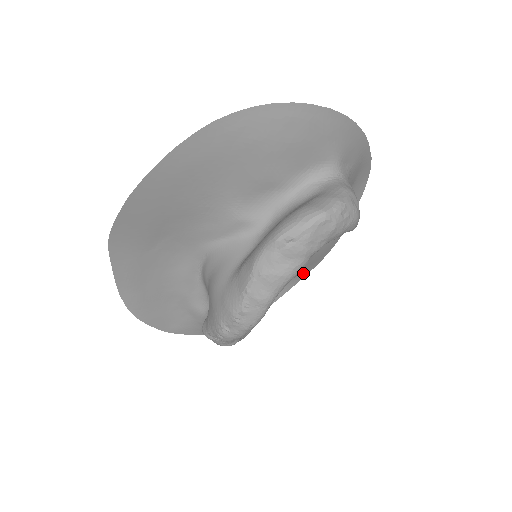
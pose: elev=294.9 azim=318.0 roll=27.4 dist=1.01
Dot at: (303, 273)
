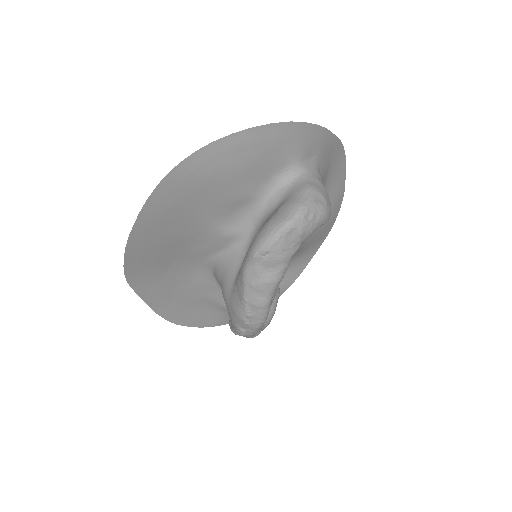
Dot at: (316, 245)
